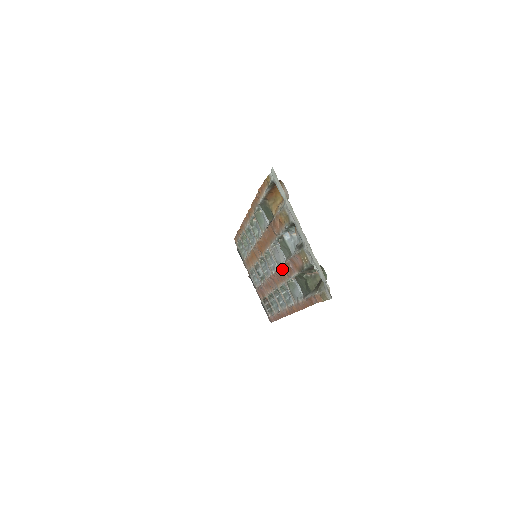
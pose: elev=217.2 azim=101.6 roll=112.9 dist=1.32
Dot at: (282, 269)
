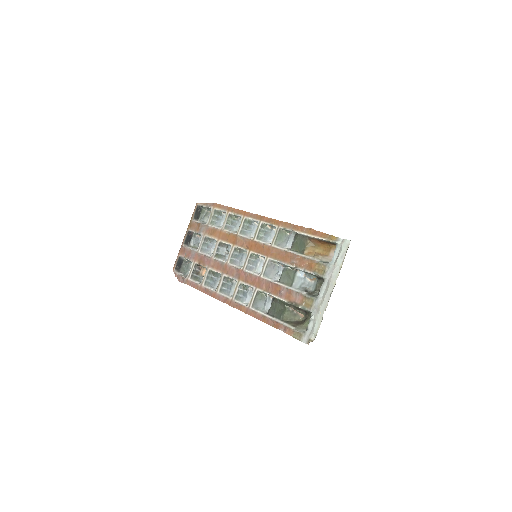
Dot at: (266, 281)
